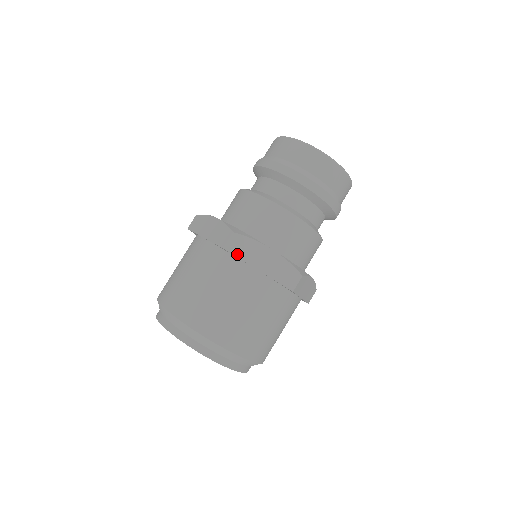
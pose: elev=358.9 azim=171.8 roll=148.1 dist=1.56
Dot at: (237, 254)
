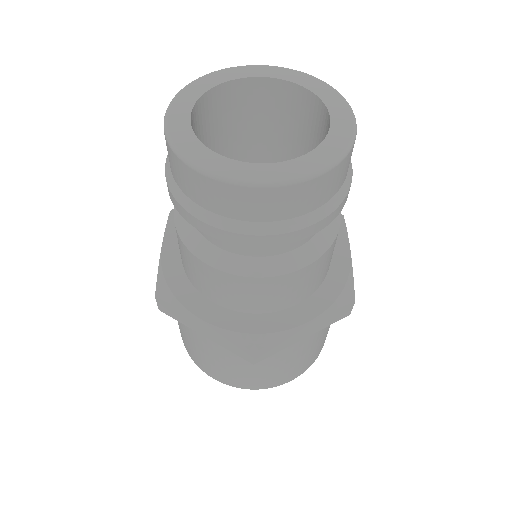
Dot at: (174, 318)
